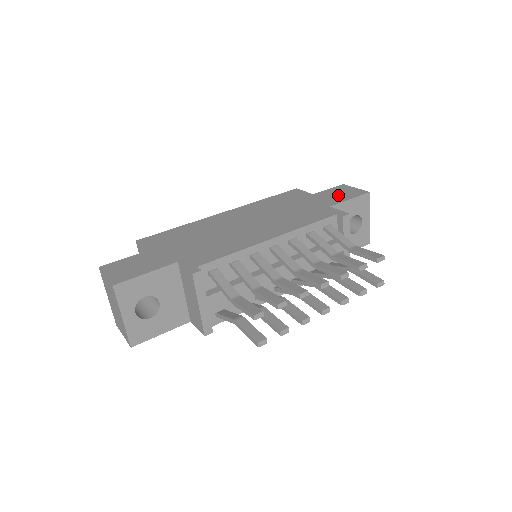
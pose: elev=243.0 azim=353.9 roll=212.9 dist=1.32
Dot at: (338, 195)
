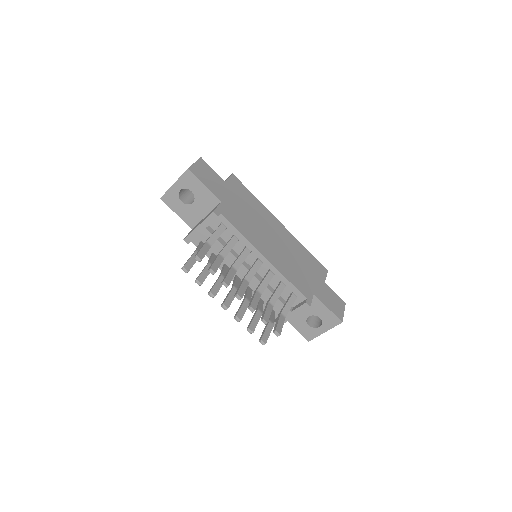
Dot at: (330, 300)
